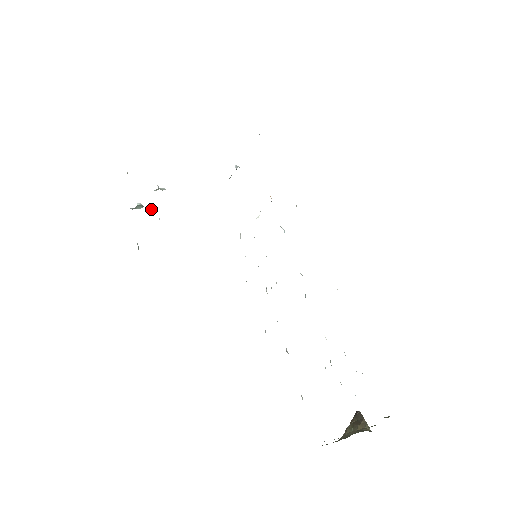
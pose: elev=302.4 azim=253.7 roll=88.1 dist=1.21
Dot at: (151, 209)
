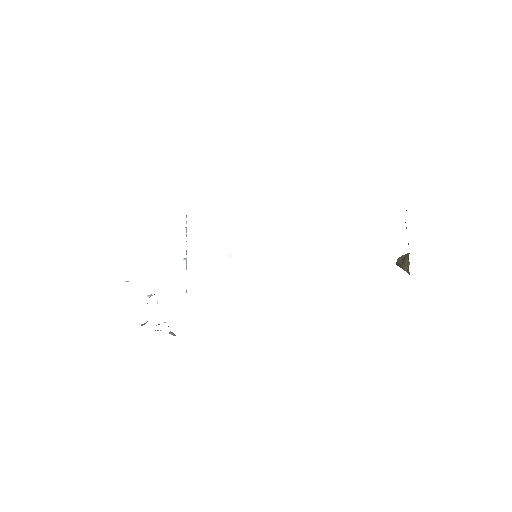
Dot at: occluded
